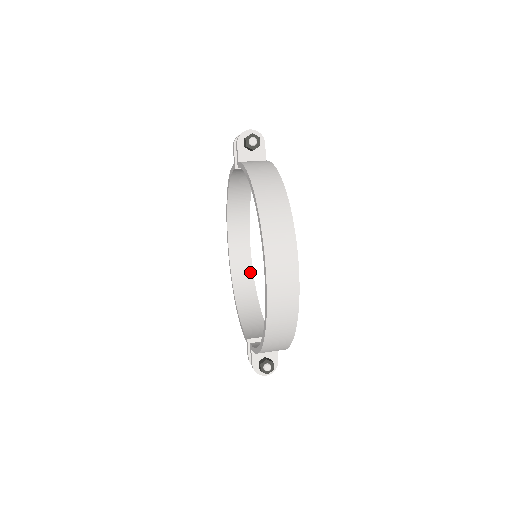
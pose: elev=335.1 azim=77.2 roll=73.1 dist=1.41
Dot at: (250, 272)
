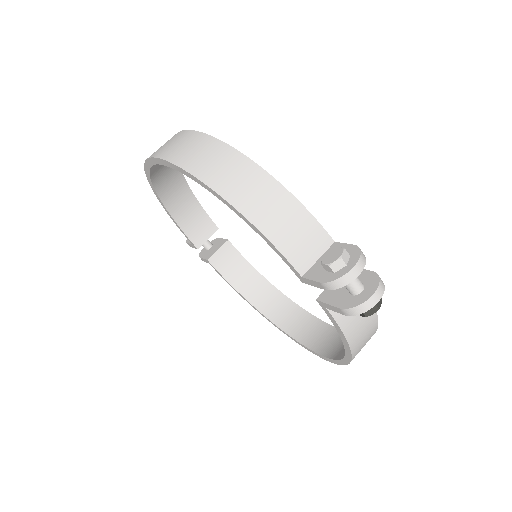
Dot at: occluded
